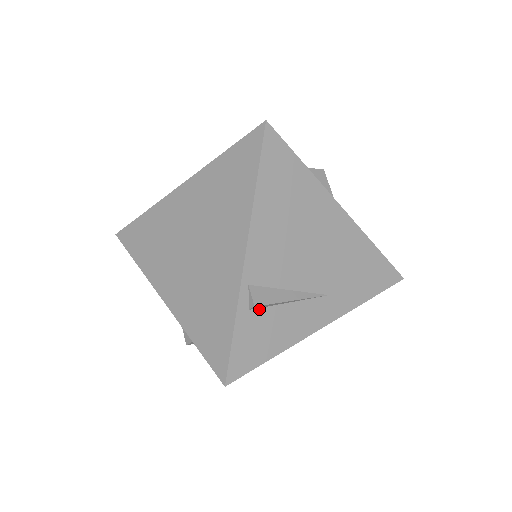
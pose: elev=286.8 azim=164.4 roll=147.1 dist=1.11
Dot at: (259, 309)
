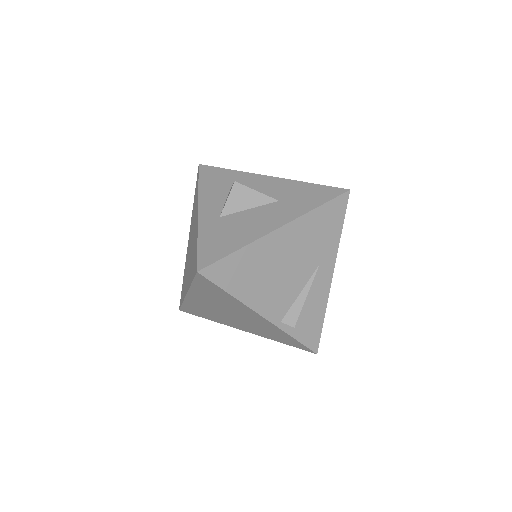
Dot at: occluded
